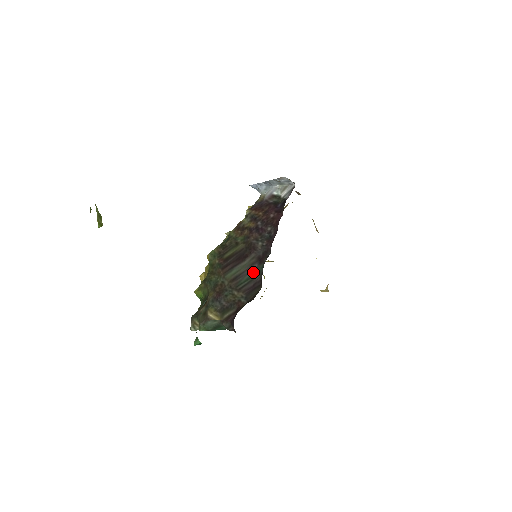
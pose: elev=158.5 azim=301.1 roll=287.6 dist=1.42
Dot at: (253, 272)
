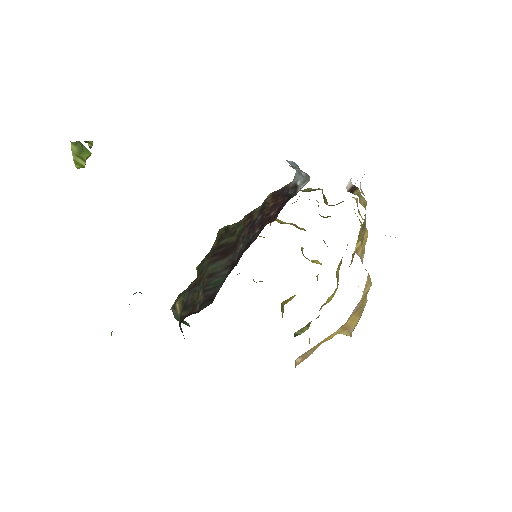
Dot at: (222, 278)
